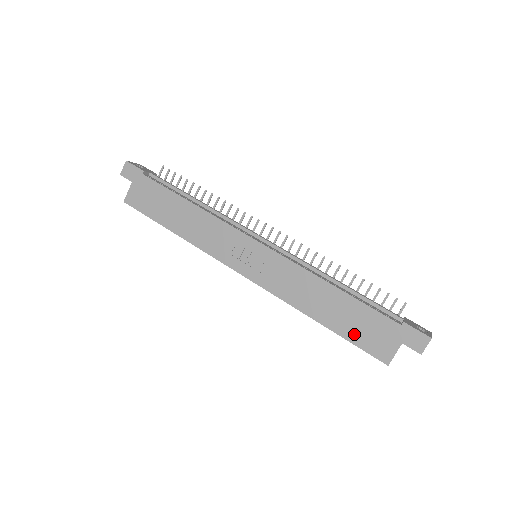
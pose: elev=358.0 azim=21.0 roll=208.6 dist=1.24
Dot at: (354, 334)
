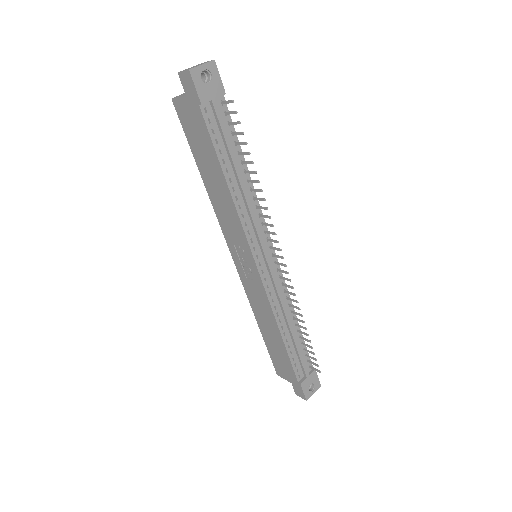
Dot at: (272, 353)
